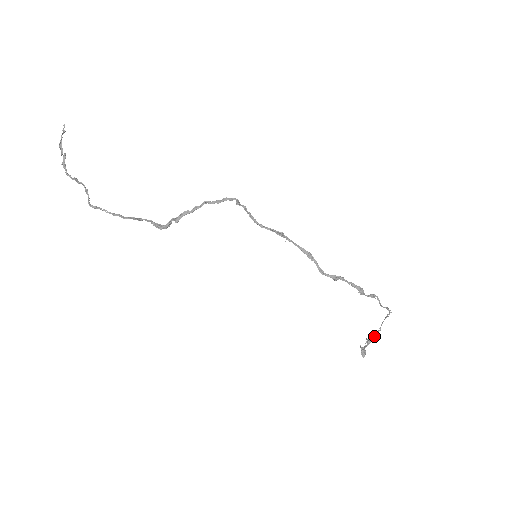
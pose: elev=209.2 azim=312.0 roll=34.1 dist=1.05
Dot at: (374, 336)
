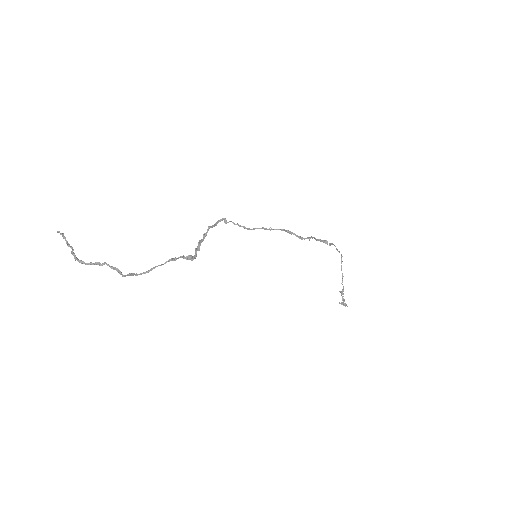
Dot at: occluded
